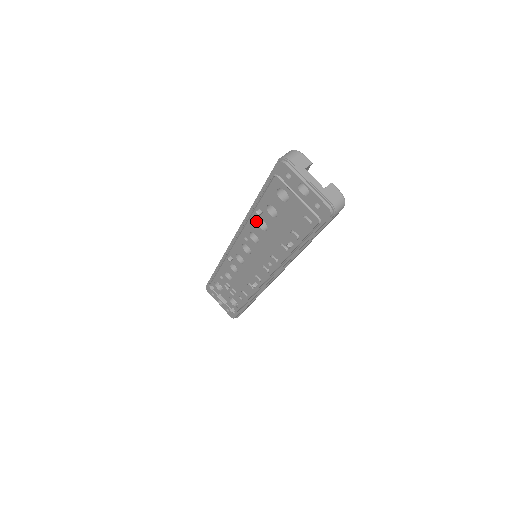
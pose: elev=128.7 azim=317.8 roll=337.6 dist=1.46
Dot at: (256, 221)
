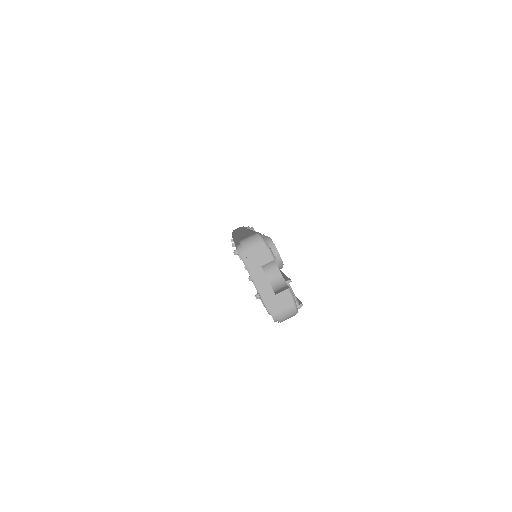
Dot at: occluded
